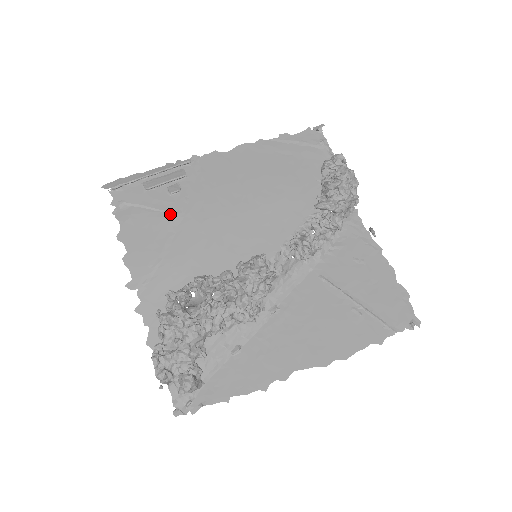
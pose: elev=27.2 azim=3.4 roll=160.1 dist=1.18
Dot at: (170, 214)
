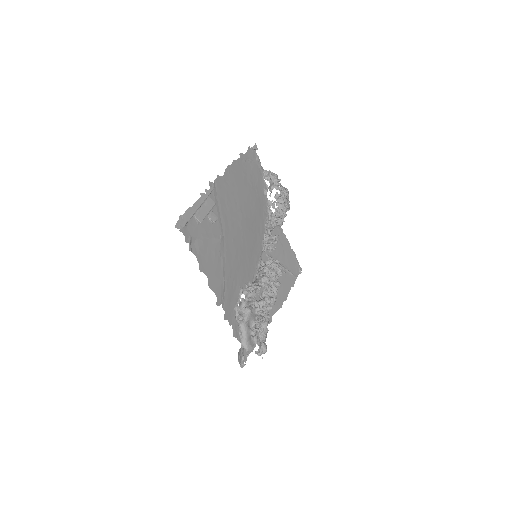
Dot at: (218, 240)
